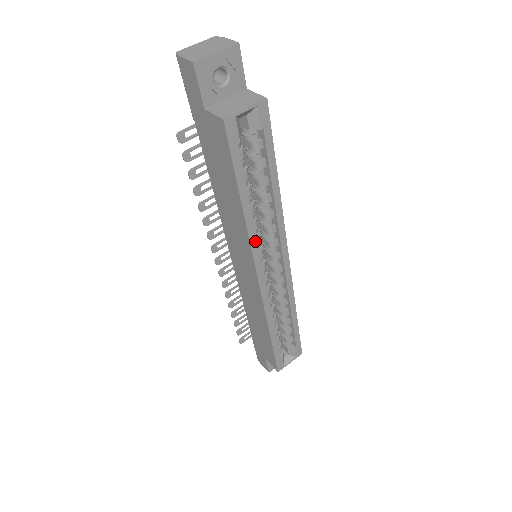
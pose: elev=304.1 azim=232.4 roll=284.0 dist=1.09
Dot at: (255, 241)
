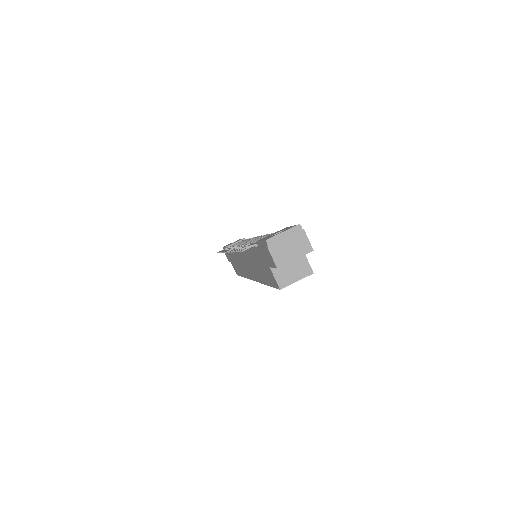
Dot at: occluded
